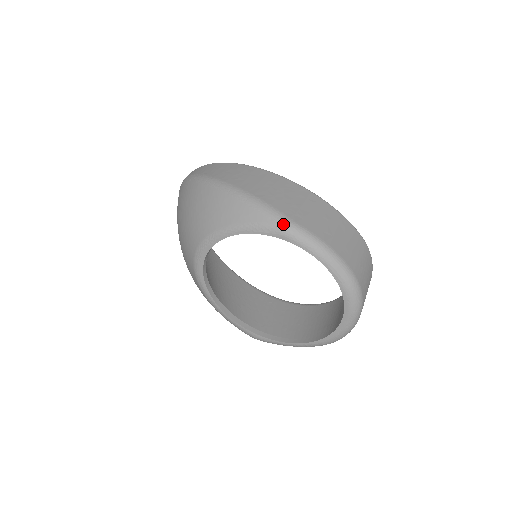
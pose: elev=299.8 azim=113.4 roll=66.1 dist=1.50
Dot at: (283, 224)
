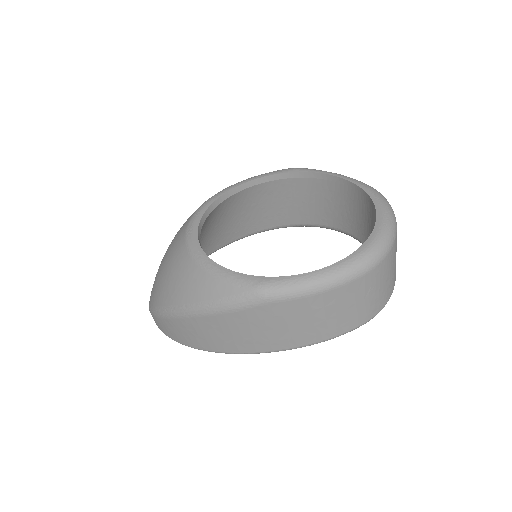
Dot at: occluded
